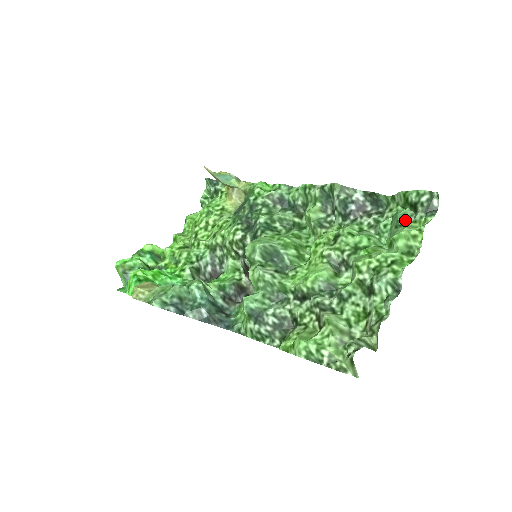
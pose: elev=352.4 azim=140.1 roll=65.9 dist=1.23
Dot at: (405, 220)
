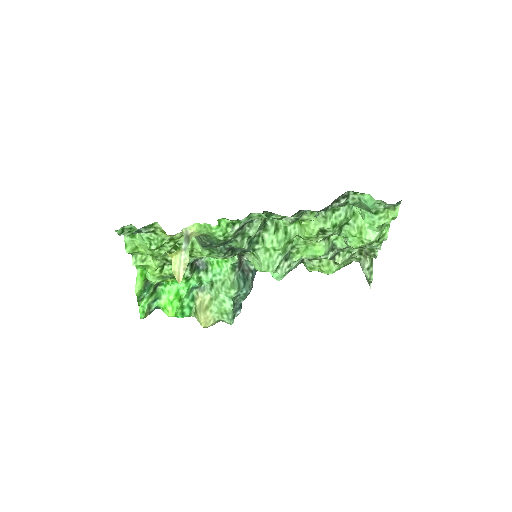
Dot at: (377, 210)
